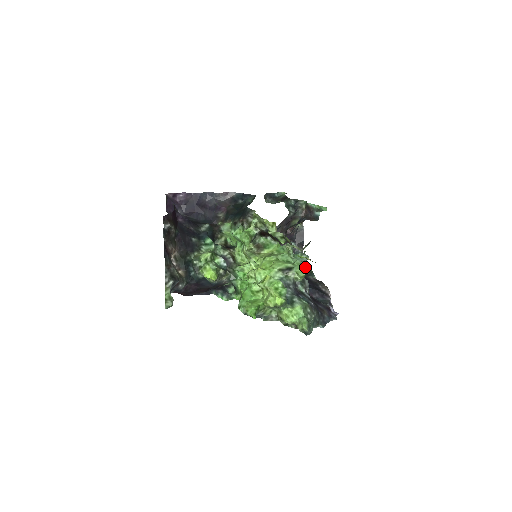
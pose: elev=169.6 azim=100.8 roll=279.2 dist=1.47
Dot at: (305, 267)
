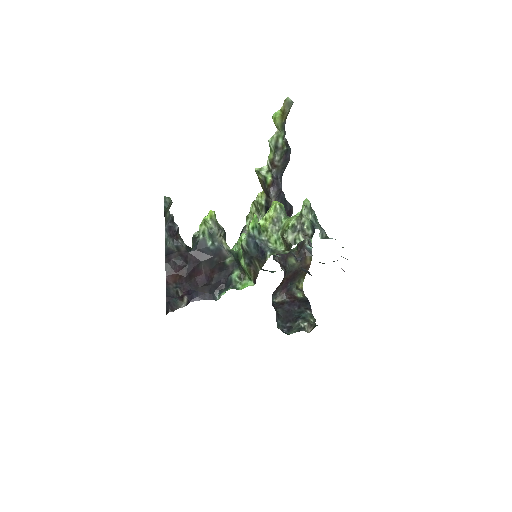
Dot at: occluded
